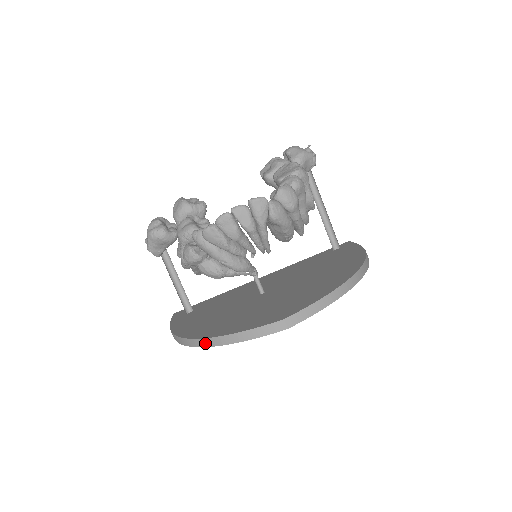
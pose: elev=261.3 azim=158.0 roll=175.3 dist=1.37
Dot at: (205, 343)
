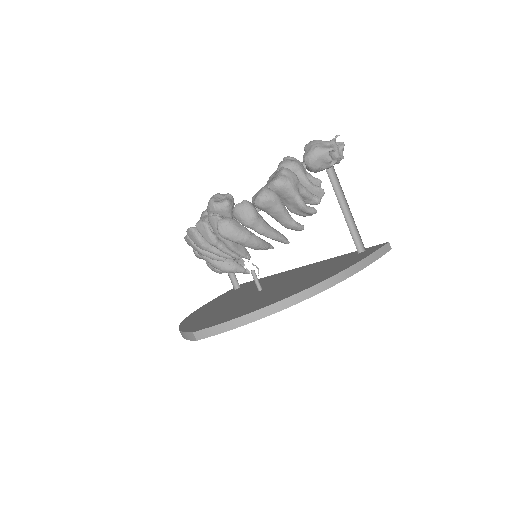
Dot at: occluded
